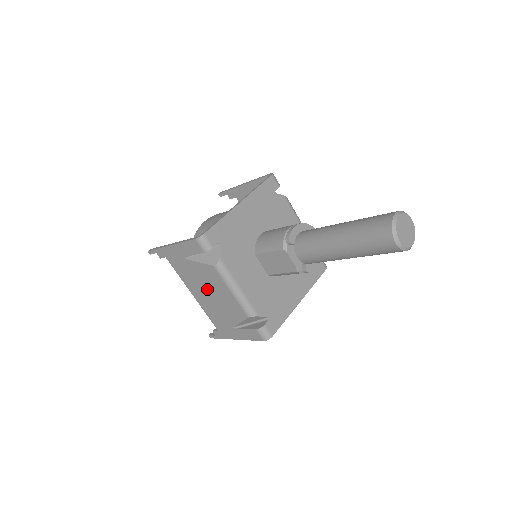
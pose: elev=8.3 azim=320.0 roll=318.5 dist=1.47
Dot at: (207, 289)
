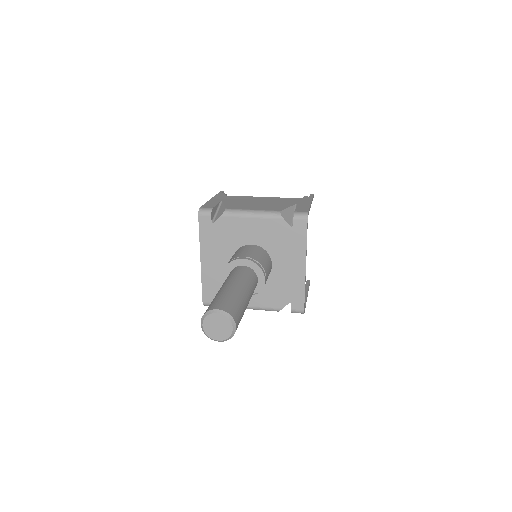
Dot at: occluded
